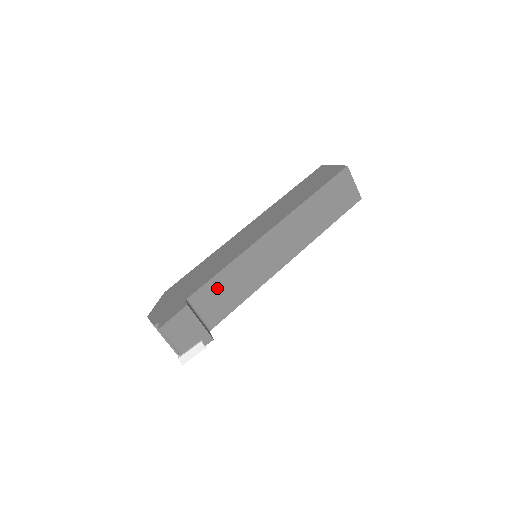
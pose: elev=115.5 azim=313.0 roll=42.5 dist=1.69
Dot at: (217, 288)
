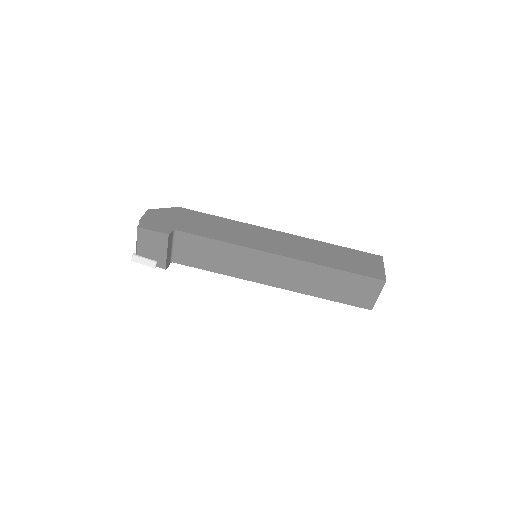
Dot at: (202, 246)
